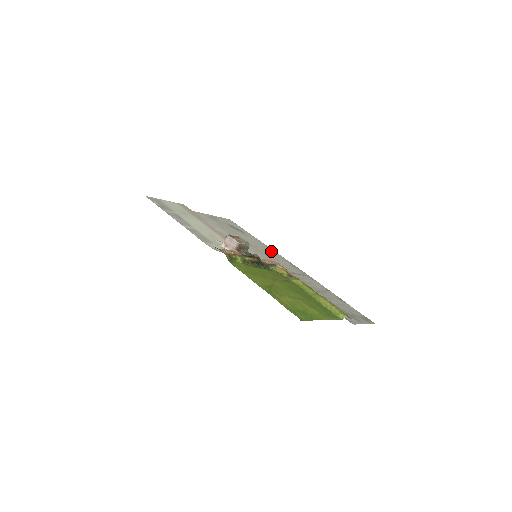
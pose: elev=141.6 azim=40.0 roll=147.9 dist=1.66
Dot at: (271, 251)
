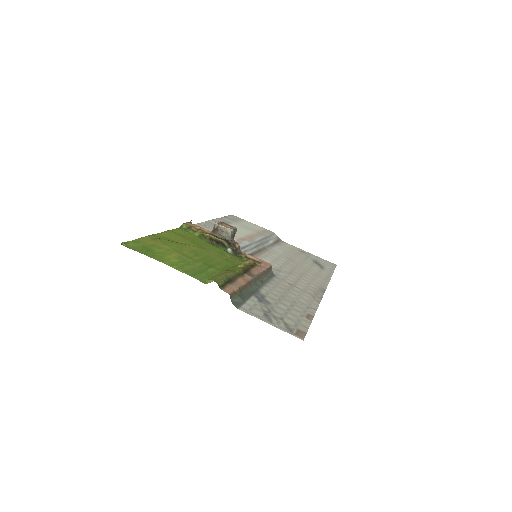
Dot at: (319, 279)
